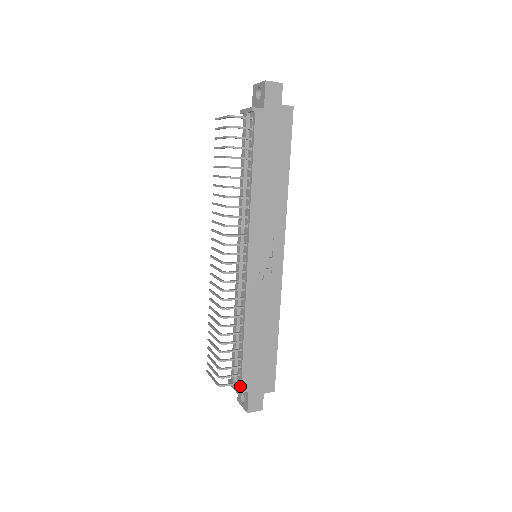
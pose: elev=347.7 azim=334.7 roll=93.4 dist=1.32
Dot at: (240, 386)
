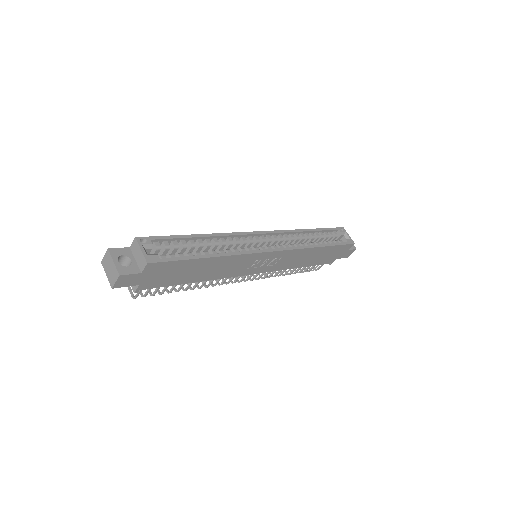
Dot at: (328, 263)
